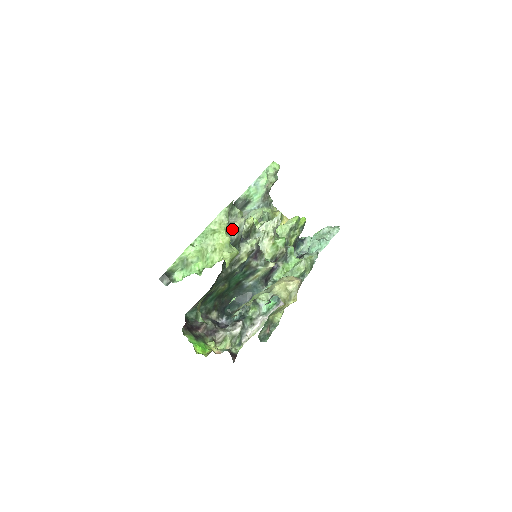
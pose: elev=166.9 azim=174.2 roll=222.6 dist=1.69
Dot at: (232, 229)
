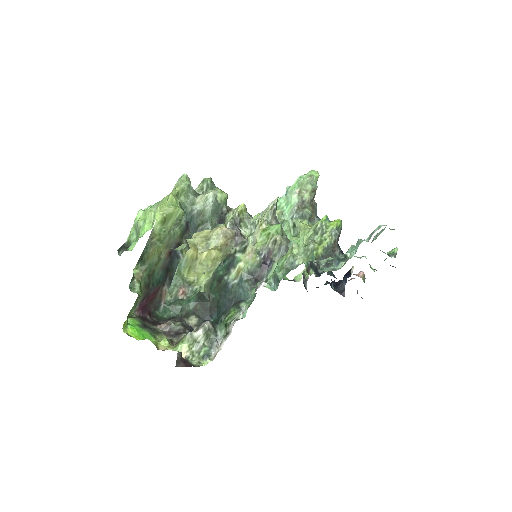
Dot at: (197, 200)
